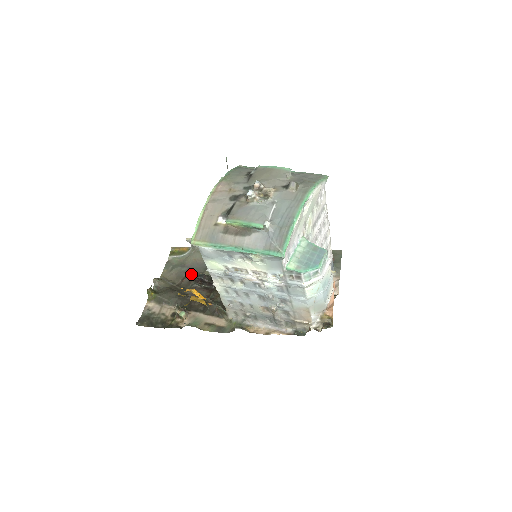
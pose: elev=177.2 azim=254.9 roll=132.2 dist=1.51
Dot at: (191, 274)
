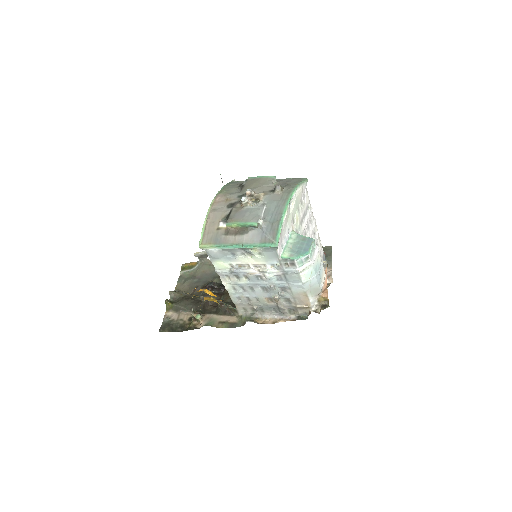
Dot at: (202, 284)
